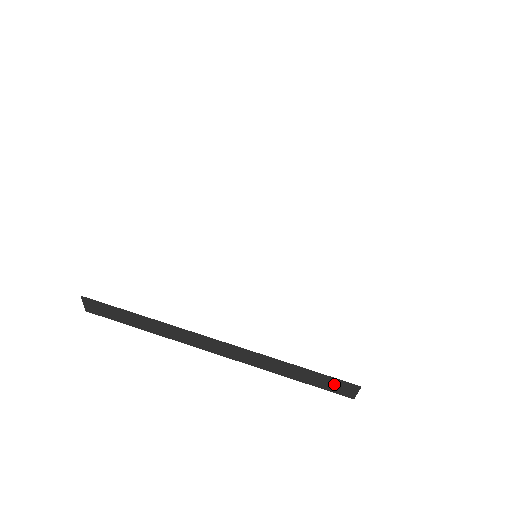
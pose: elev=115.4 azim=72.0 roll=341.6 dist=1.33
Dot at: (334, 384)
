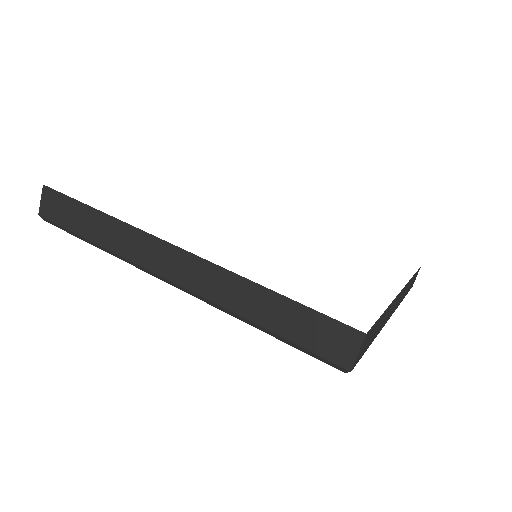
Dot at: (324, 333)
